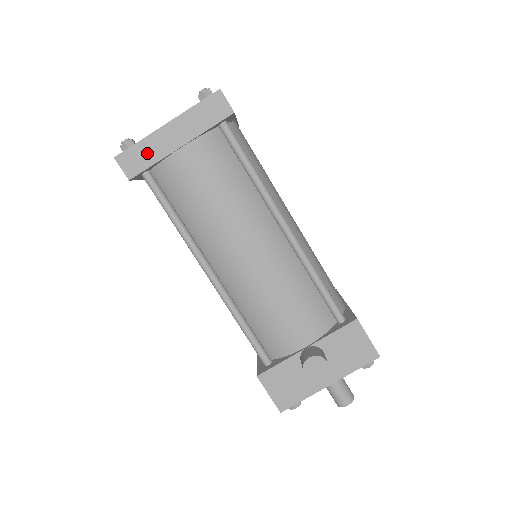
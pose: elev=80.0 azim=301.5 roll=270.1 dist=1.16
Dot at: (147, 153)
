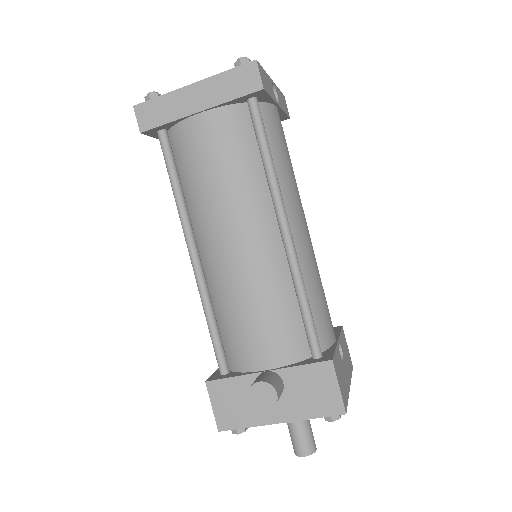
Dot at: (165, 110)
